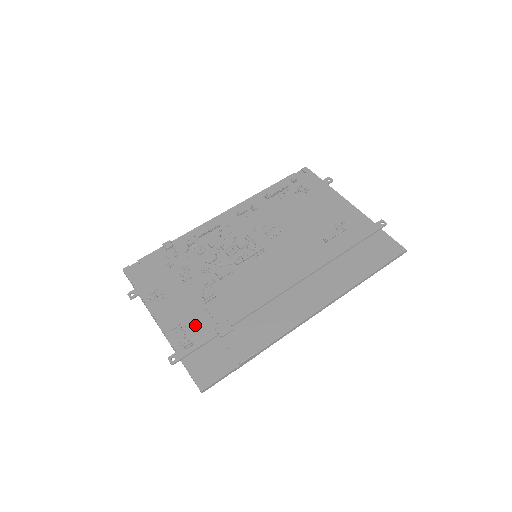
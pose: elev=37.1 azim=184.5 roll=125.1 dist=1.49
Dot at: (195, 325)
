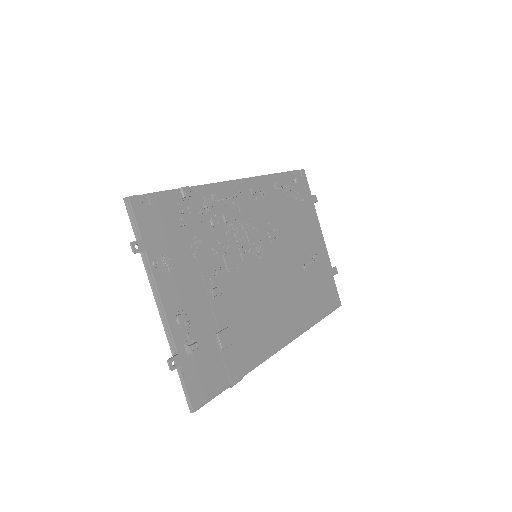
Dot at: (199, 324)
